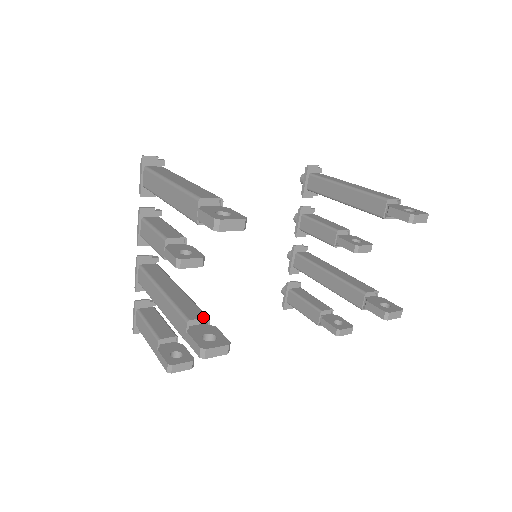
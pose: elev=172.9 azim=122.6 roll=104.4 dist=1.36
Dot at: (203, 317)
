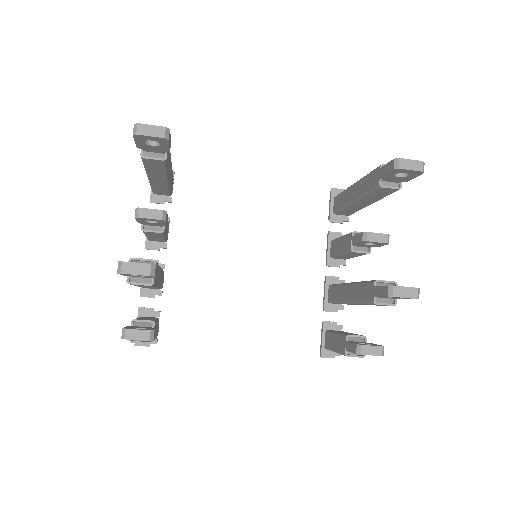
Dot at: (148, 259)
